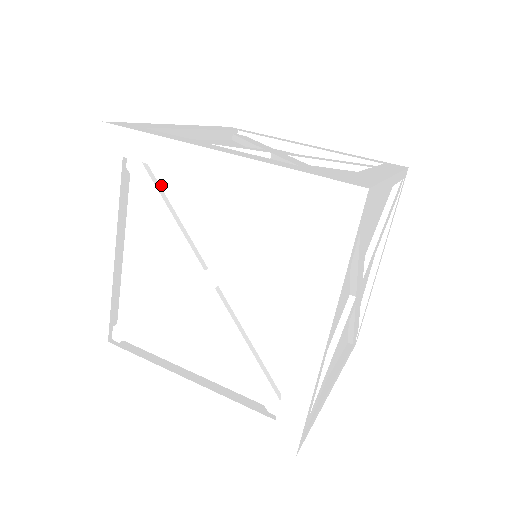
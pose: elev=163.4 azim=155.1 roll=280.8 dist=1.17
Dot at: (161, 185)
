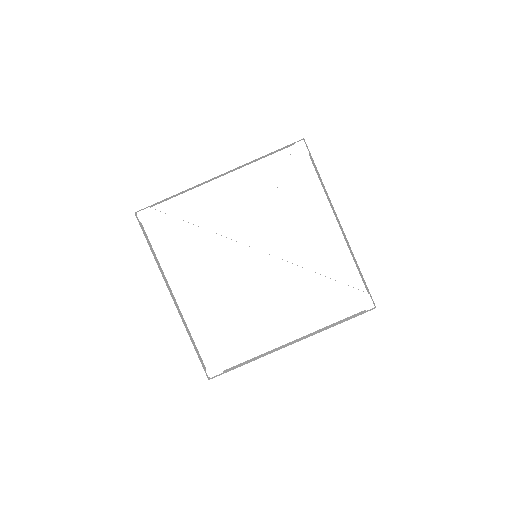
Dot at: (300, 178)
